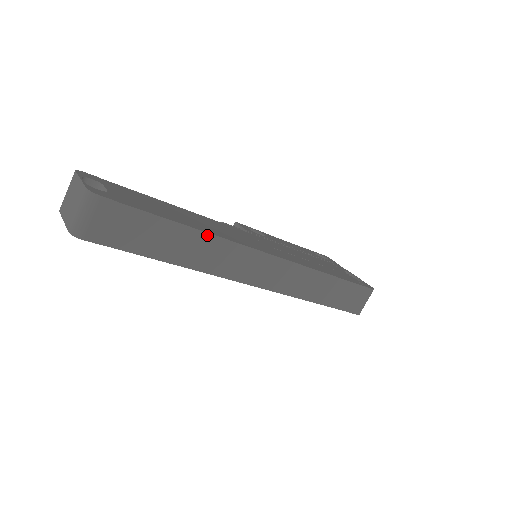
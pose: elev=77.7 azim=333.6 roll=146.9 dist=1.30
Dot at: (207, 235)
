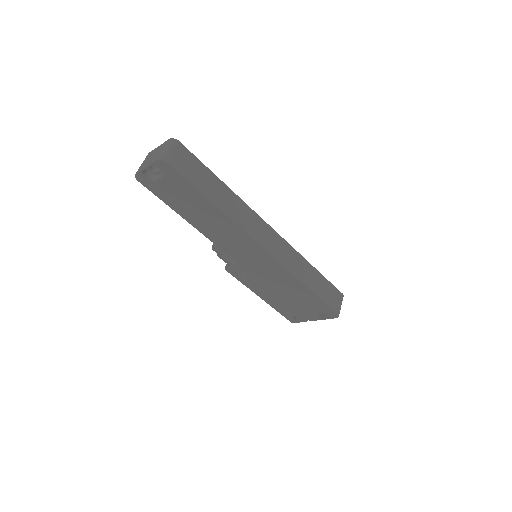
Dot at: (235, 195)
